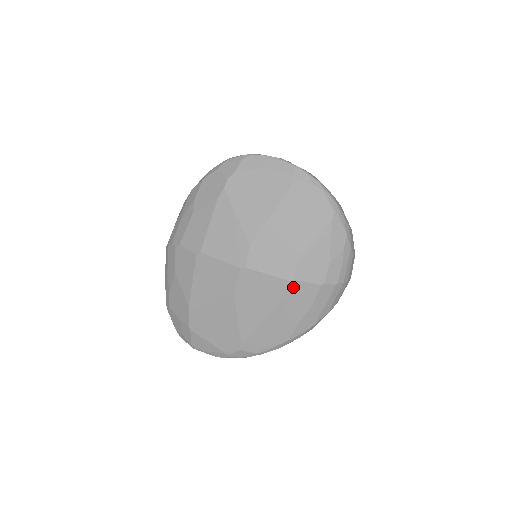
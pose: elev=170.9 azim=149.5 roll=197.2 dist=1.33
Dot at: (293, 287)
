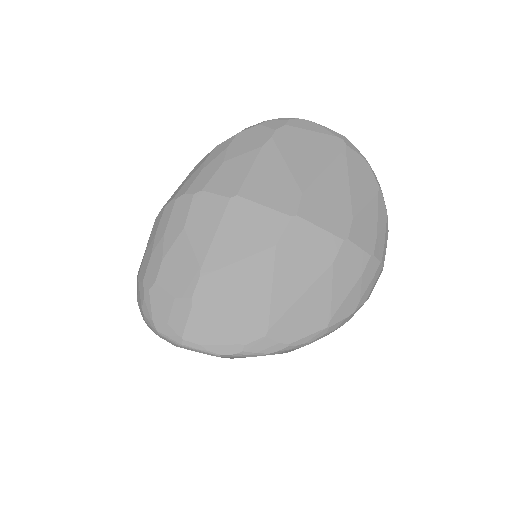
Dot at: (345, 250)
